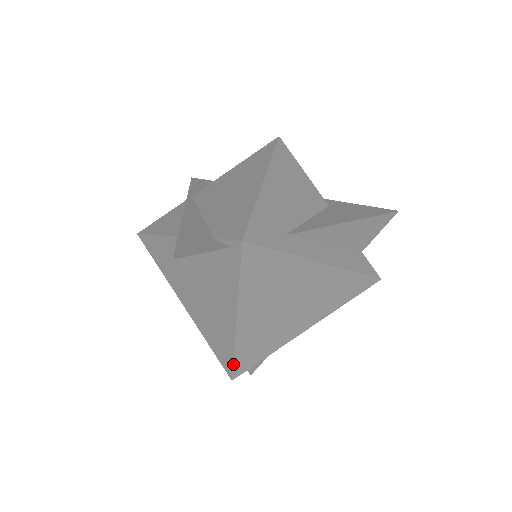
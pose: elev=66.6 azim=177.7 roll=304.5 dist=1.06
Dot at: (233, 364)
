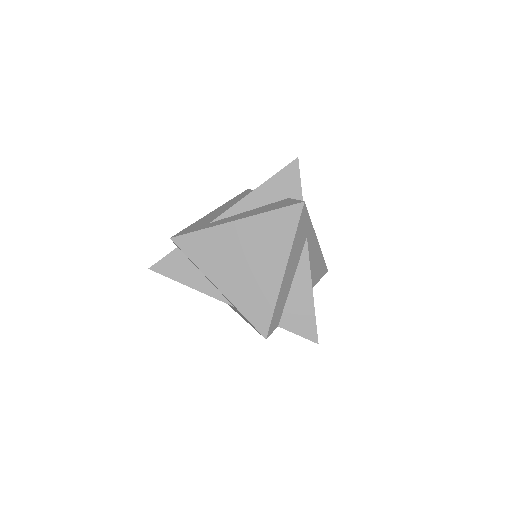
Dot at: (251, 324)
